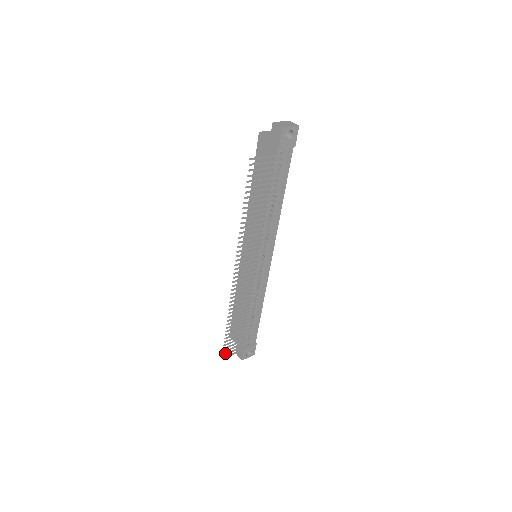
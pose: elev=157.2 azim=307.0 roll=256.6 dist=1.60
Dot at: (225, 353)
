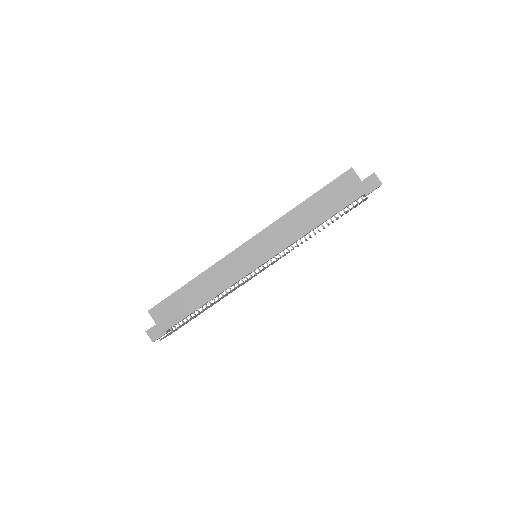
Dot at: (166, 335)
